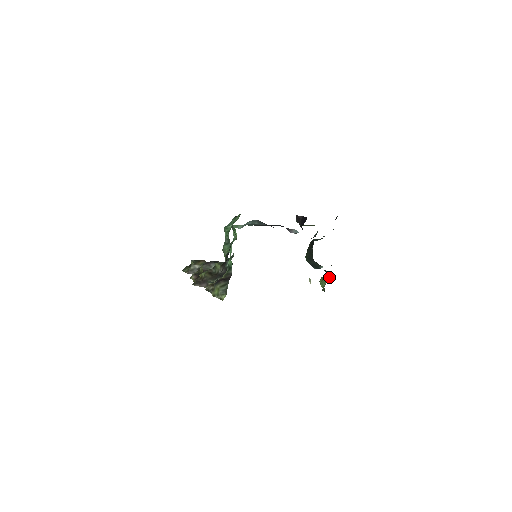
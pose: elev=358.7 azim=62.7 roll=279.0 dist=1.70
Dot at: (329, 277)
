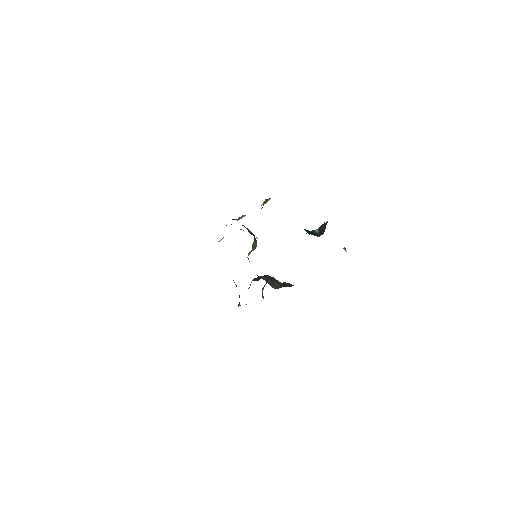
Dot at: occluded
